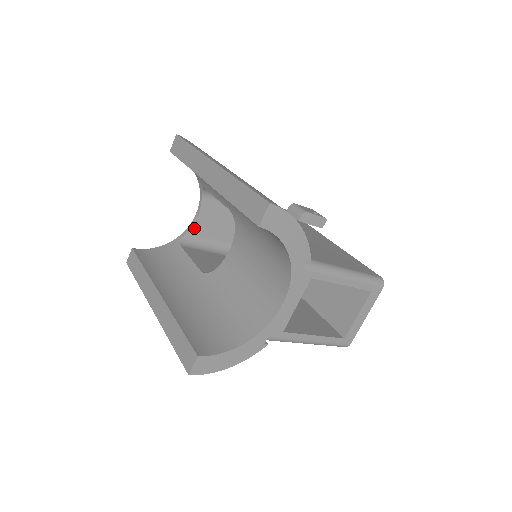
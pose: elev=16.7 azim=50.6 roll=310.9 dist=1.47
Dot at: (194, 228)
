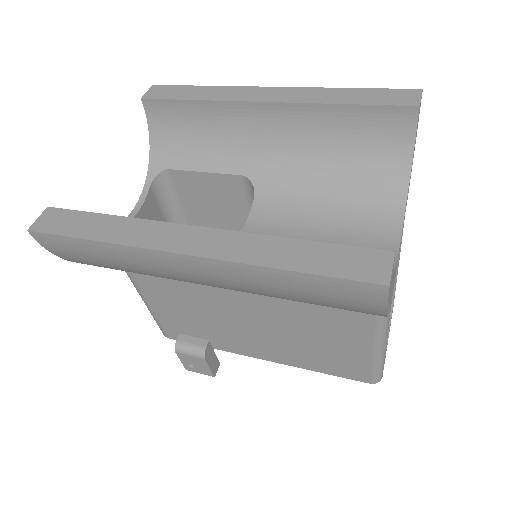
Dot at: occluded
